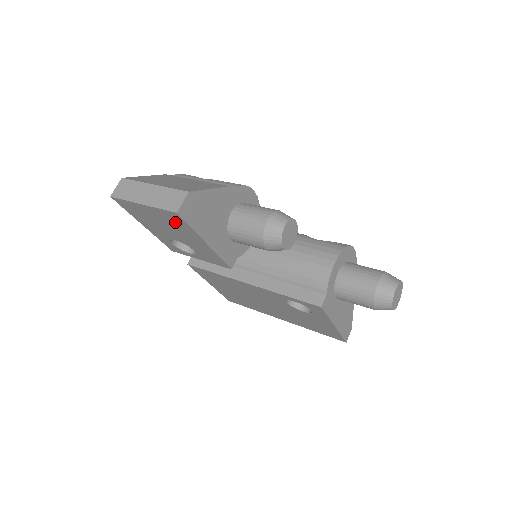
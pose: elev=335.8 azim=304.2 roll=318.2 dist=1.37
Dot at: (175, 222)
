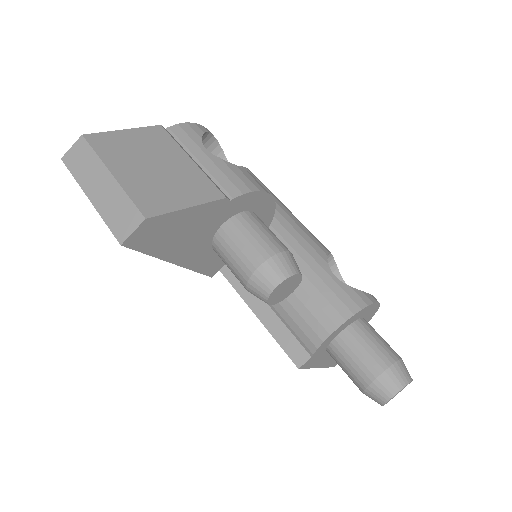
Dot at: occluded
